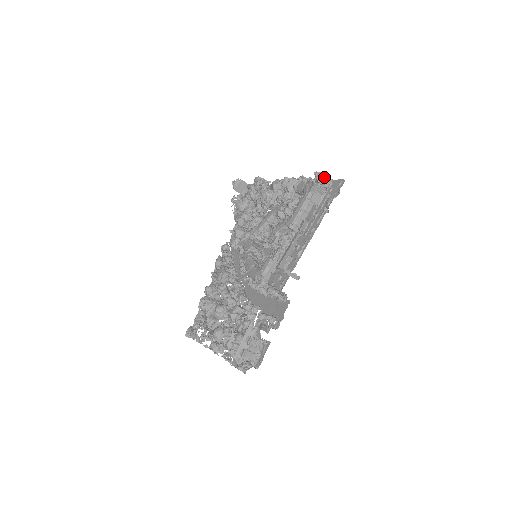
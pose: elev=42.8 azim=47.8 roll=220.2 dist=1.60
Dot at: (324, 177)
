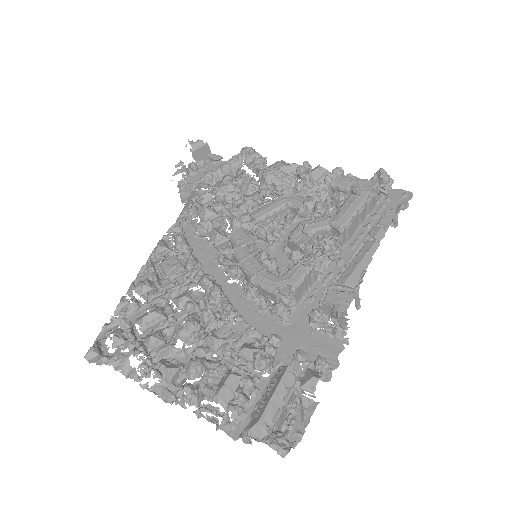
Dot at: (389, 179)
